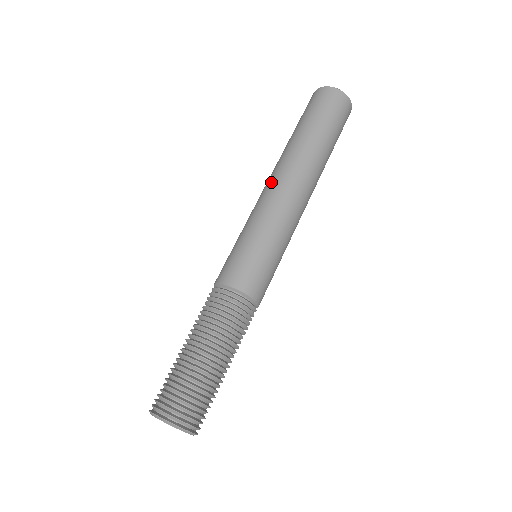
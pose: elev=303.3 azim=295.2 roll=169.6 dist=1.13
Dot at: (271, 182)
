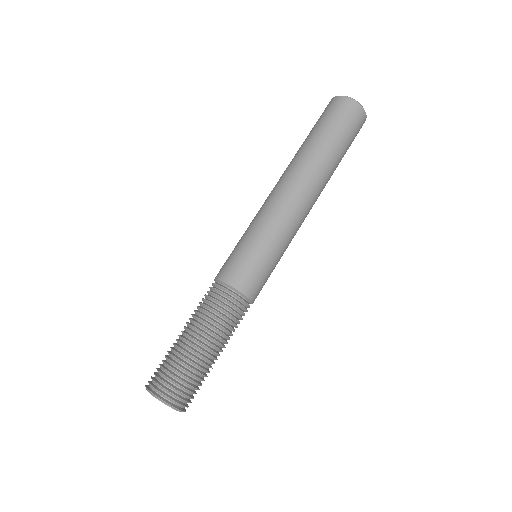
Dot at: occluded
